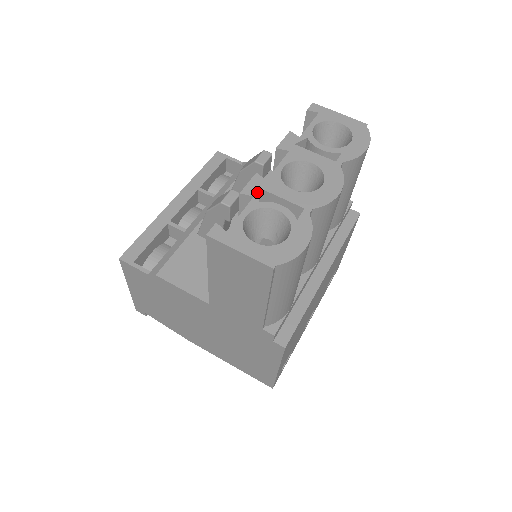
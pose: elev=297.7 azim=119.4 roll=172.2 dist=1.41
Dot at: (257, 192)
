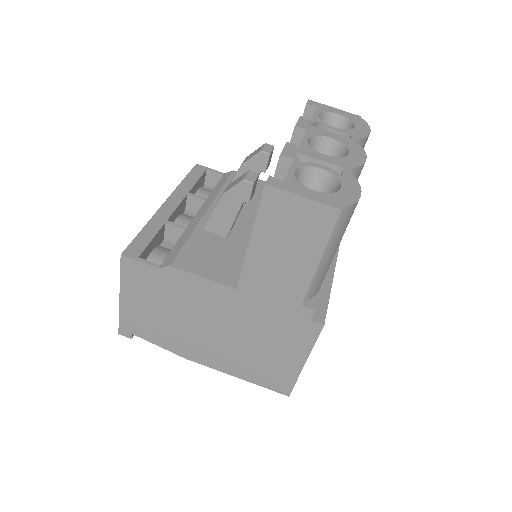
Dot at: (295, 155)
